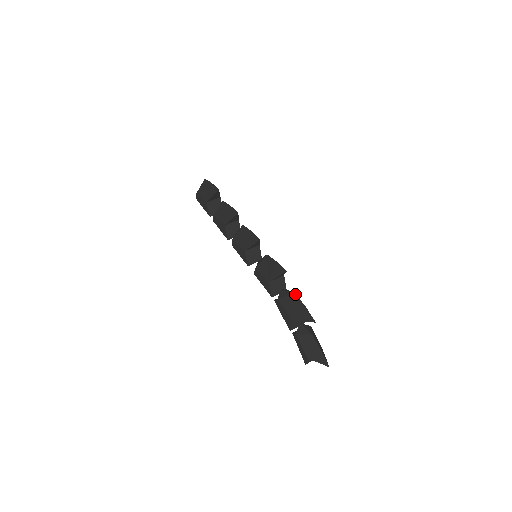
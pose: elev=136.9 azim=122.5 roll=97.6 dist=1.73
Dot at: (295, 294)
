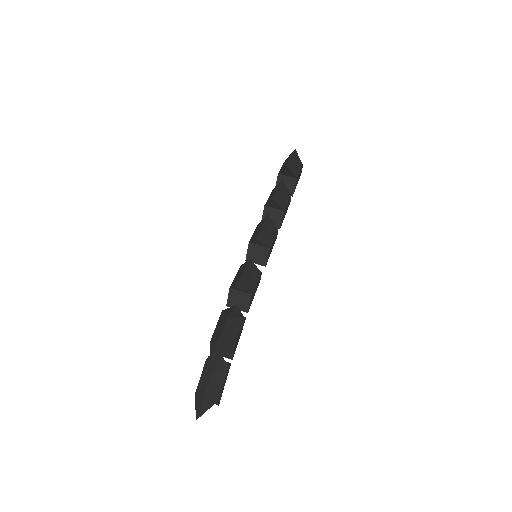
Dot at: (226, 318)
